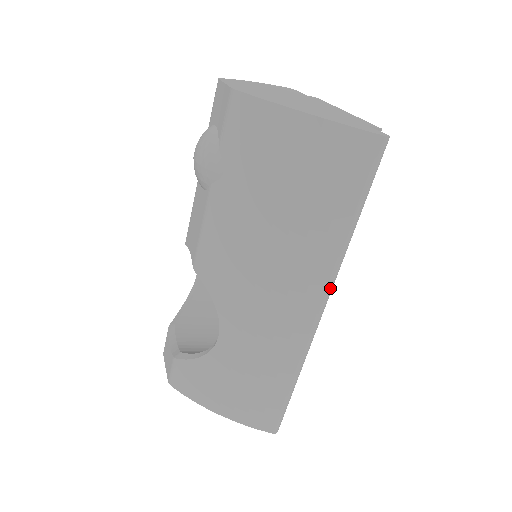
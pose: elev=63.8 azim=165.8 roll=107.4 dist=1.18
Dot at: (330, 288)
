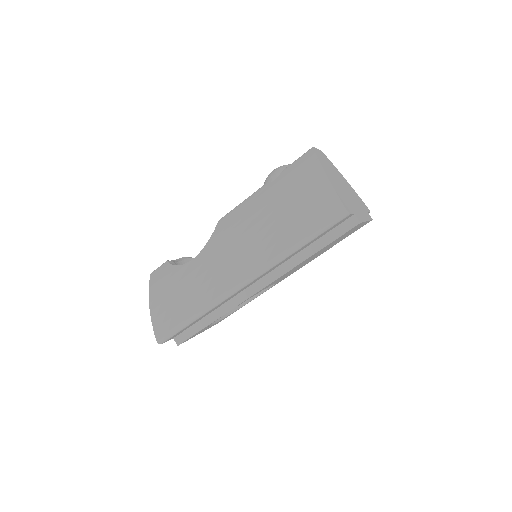
Dot at: (257, 273)
